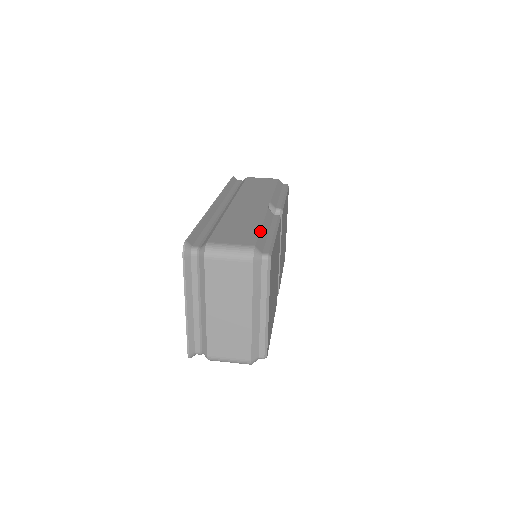
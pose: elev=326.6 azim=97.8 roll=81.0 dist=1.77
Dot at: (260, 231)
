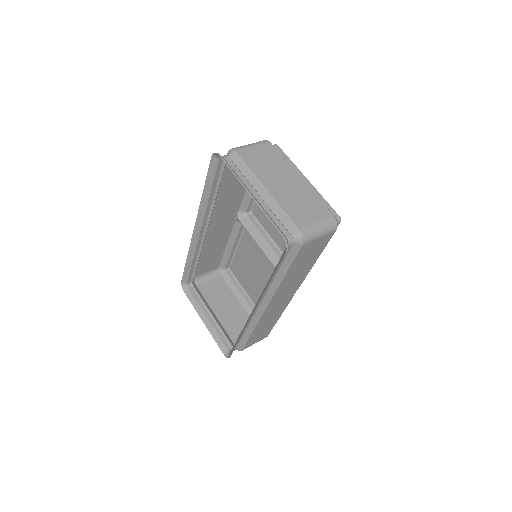
Dot at: occluded
